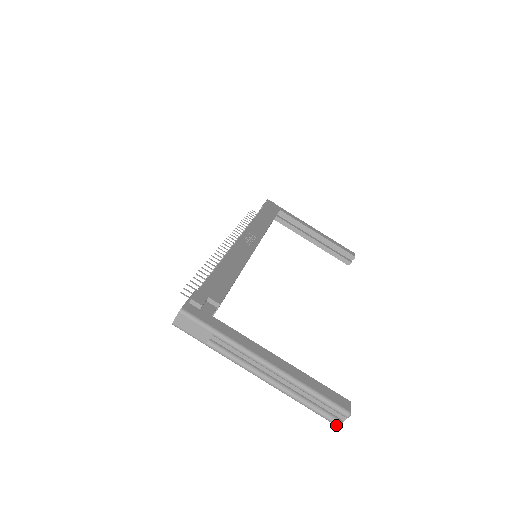
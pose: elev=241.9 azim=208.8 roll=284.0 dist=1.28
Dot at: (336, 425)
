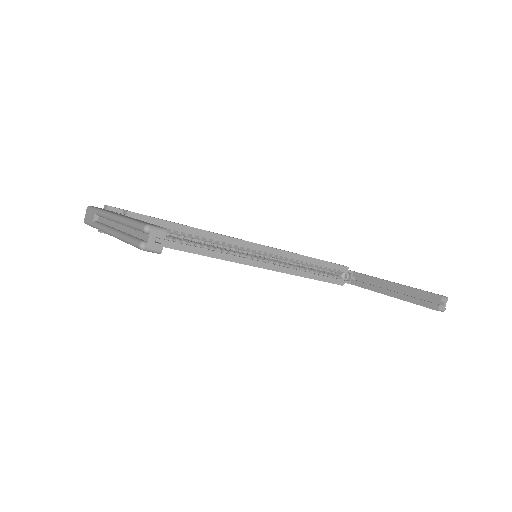
Dot at: (139, 247)
